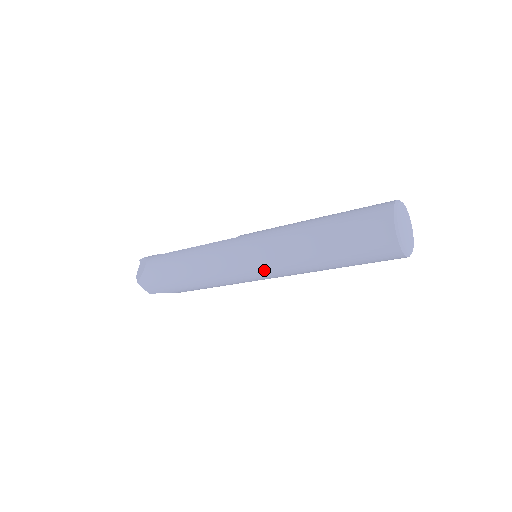
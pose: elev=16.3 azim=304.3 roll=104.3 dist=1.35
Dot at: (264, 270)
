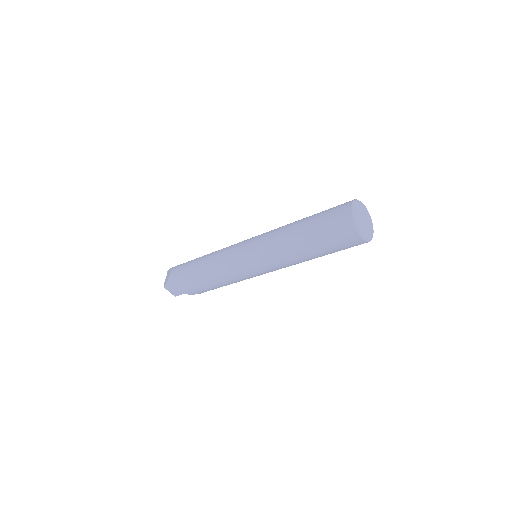
Dot at: (261, 264)
